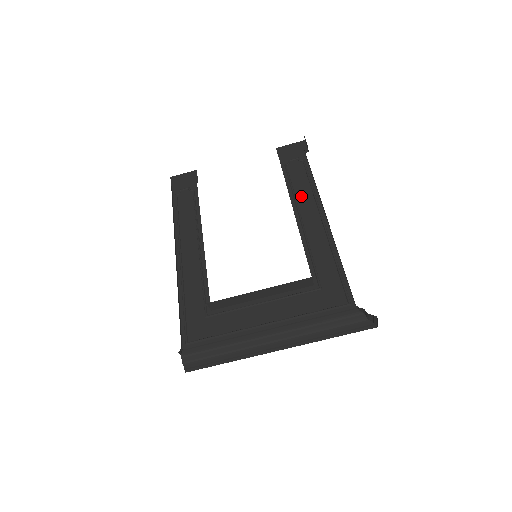
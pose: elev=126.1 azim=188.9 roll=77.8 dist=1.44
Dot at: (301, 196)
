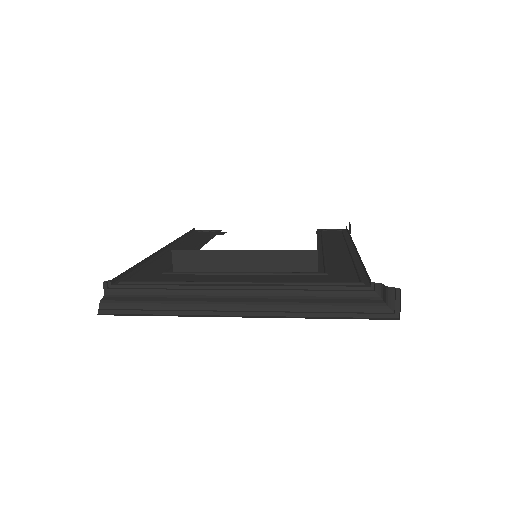
Dot at: (330, 240)
